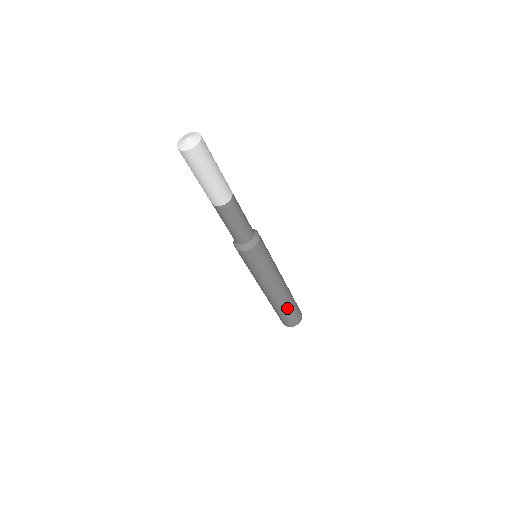
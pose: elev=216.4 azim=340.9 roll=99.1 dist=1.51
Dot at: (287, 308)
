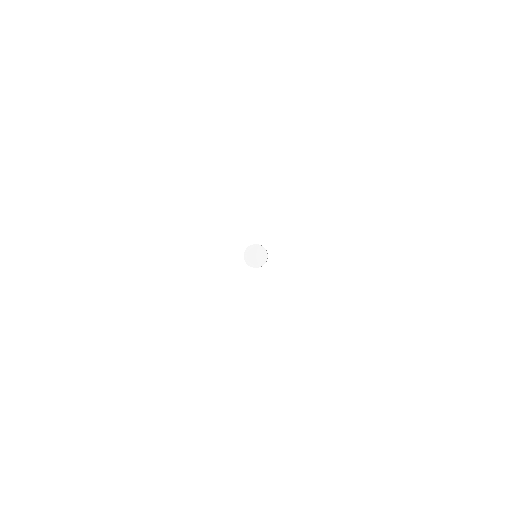
Dot at: occluded
